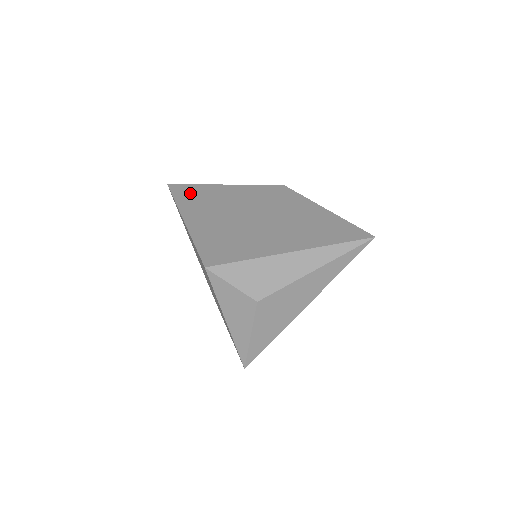
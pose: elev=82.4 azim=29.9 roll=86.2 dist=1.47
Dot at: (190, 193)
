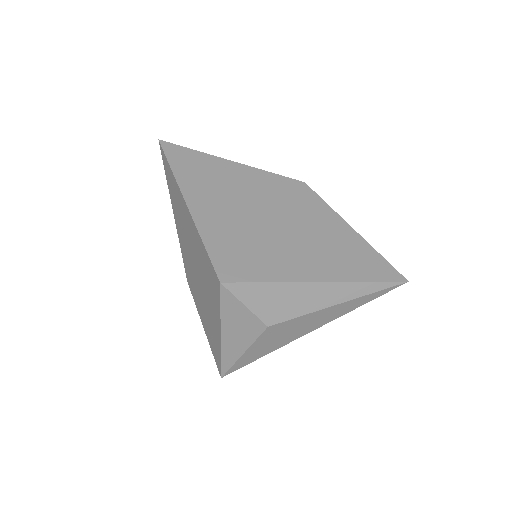
Dot at: (190, 162)
